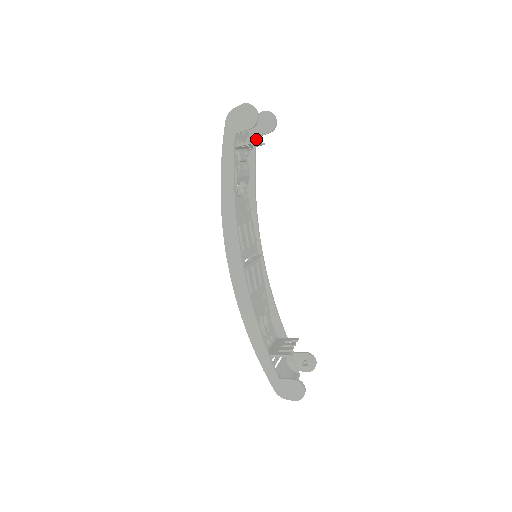
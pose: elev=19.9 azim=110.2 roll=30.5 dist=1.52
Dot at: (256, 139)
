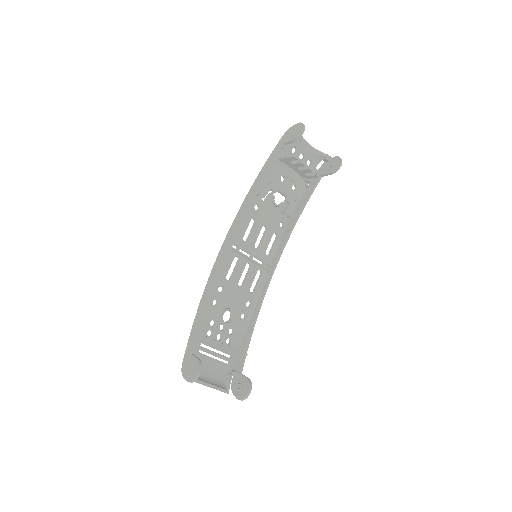
Dot at: occluded
